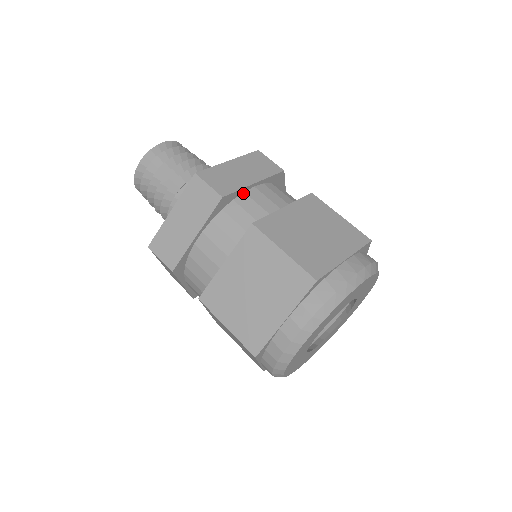
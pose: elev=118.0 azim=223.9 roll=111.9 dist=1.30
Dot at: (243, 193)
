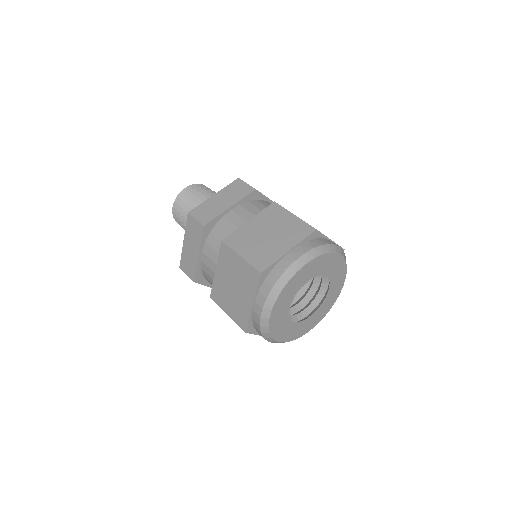
Dot at: (222, 217)
